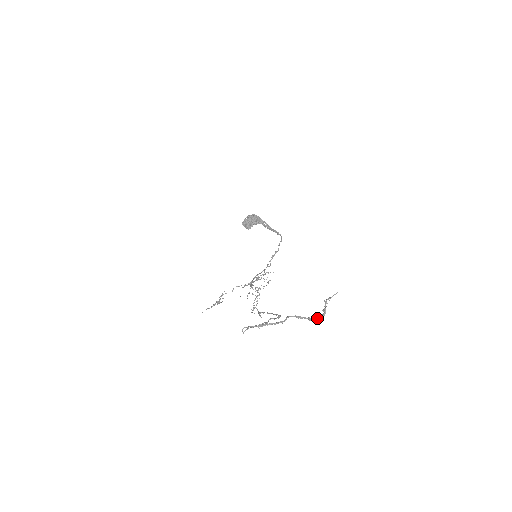
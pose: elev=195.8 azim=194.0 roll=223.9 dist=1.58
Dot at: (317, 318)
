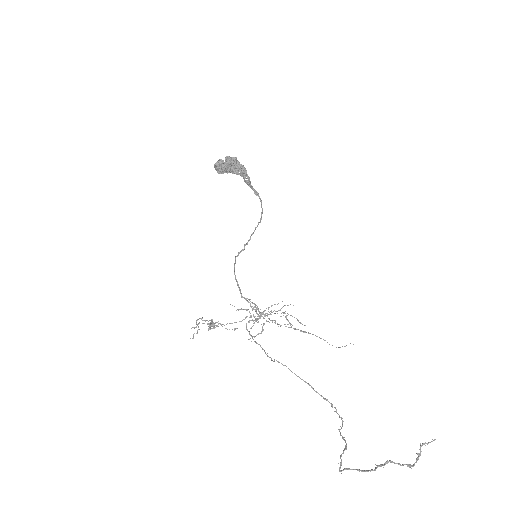
Dot at: occluded
